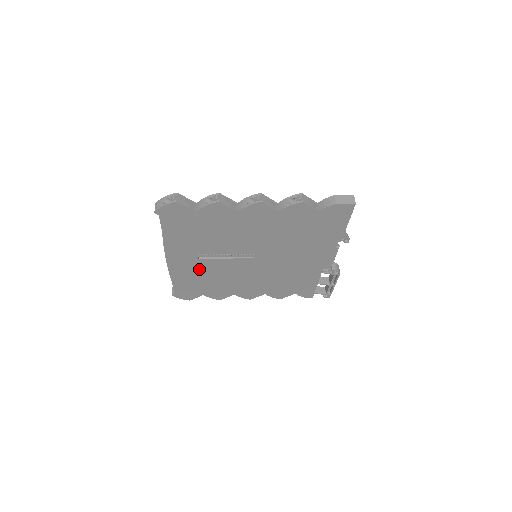
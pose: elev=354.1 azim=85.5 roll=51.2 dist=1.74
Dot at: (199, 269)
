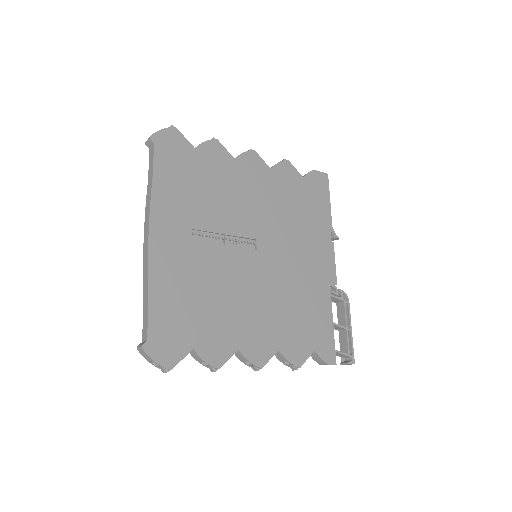
Dot at: (191, 268)
